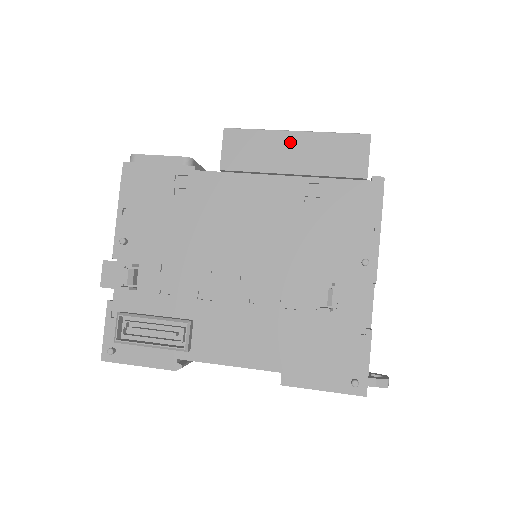
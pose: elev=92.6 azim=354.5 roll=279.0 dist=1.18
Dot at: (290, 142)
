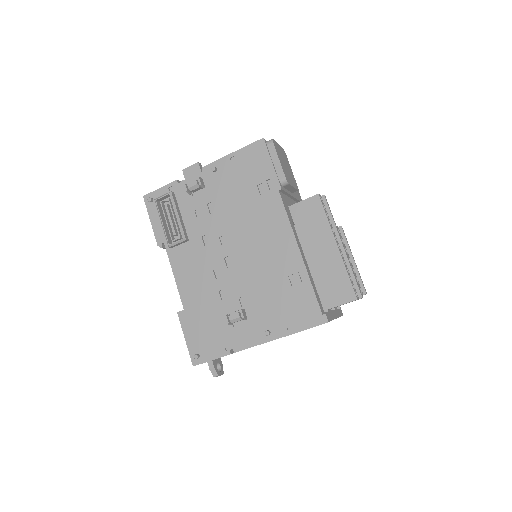
Dot at: (328, 246)
